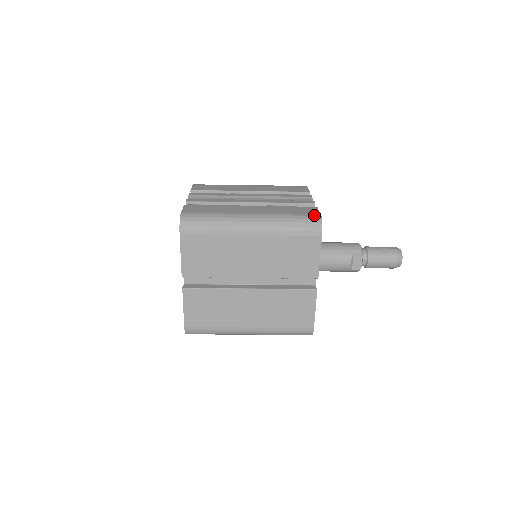
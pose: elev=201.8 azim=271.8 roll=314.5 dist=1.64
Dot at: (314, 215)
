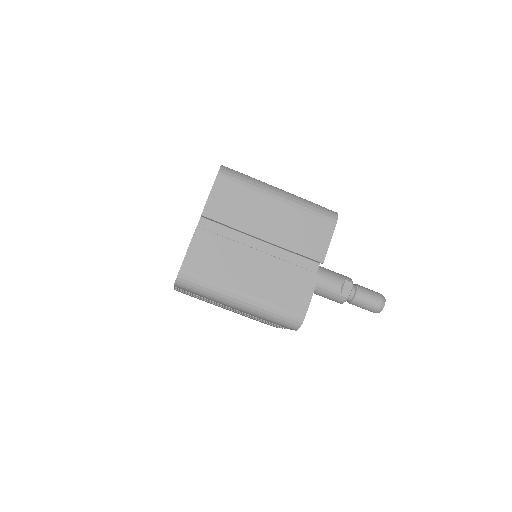
Dot at: (331, 210)
